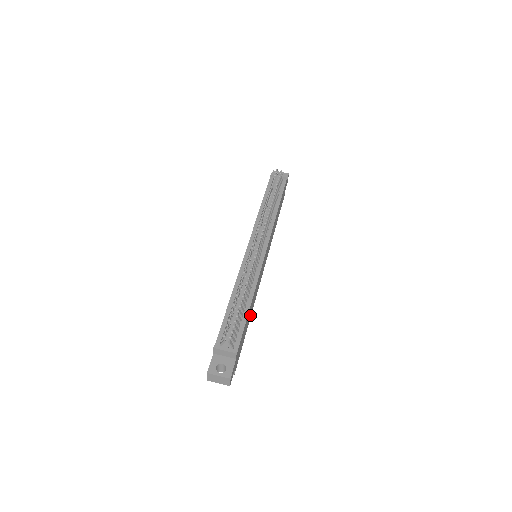
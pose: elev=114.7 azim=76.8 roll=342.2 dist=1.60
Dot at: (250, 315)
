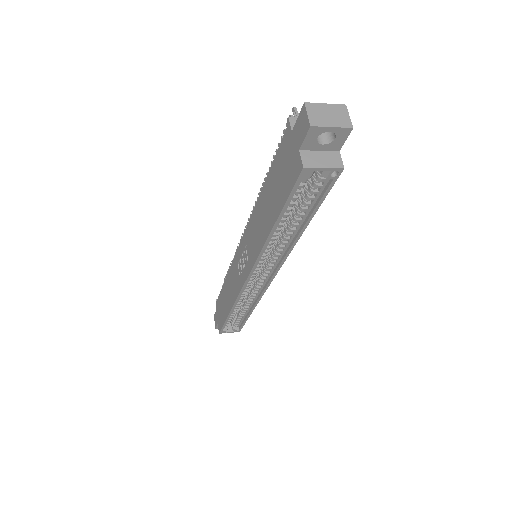
Dot at: occluded
